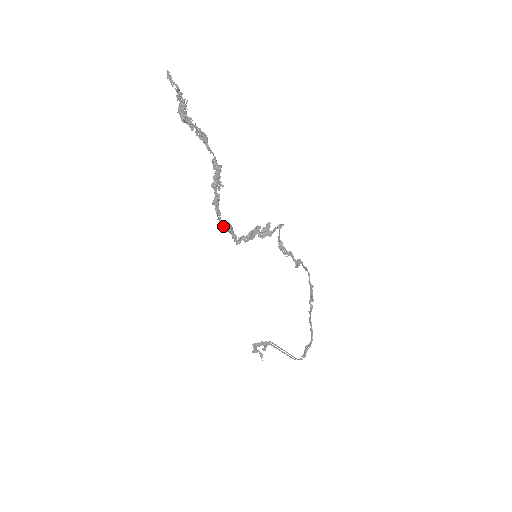
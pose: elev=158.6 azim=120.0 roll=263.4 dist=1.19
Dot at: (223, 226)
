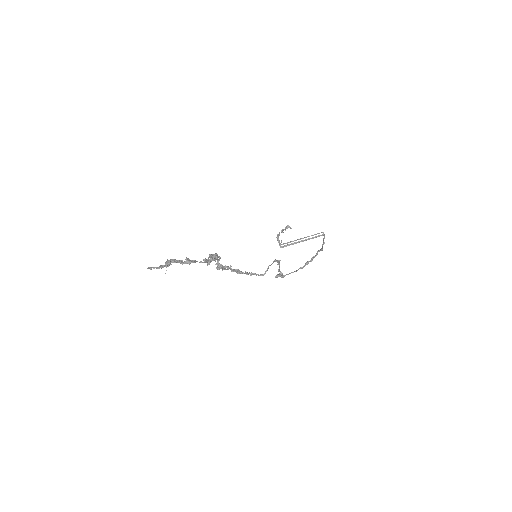
Dot at: (217, 263)
